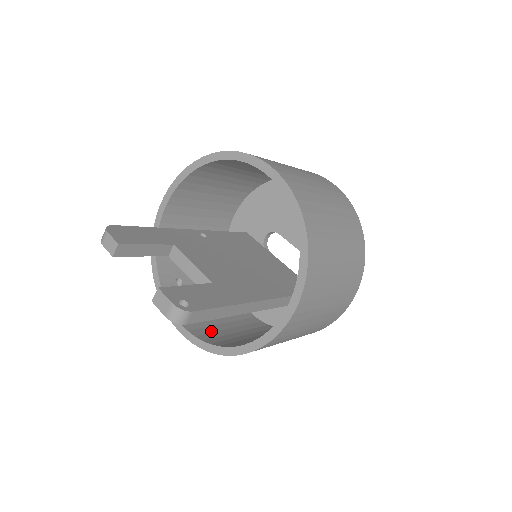
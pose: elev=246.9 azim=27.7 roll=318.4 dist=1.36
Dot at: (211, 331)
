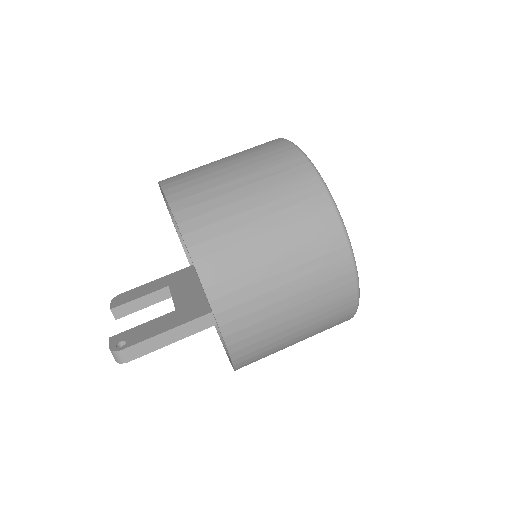
Dot at: occluded
